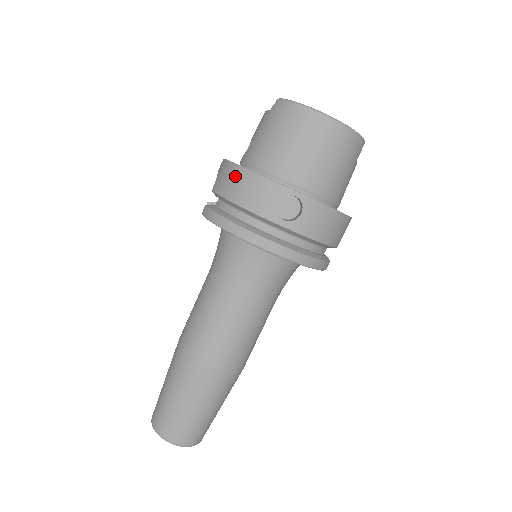
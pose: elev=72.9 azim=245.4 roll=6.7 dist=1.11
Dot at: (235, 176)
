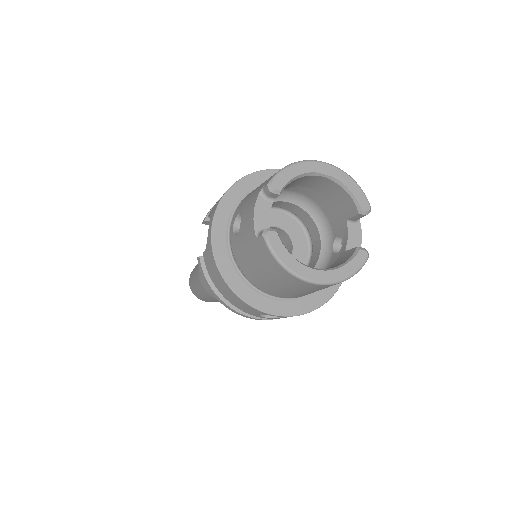
Dot at: (220, 282)
